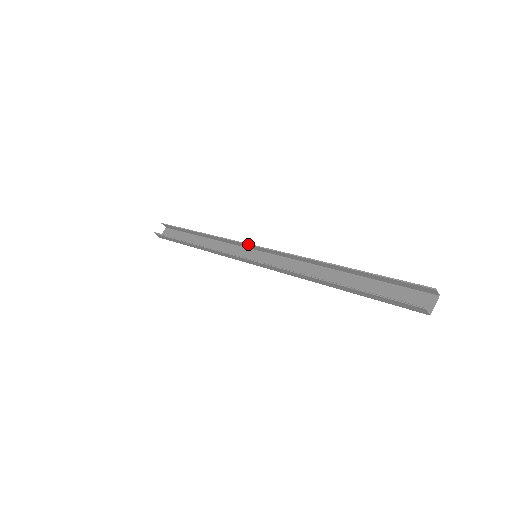
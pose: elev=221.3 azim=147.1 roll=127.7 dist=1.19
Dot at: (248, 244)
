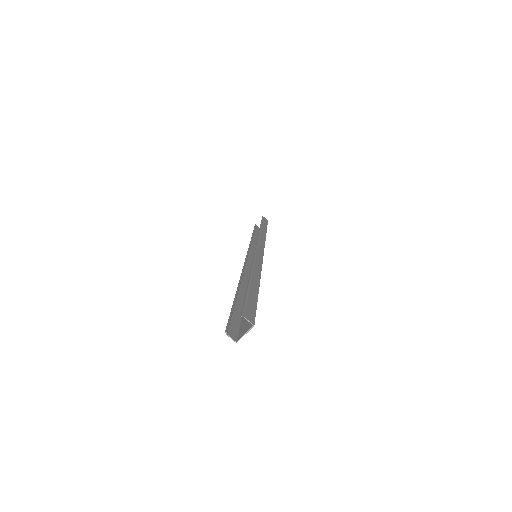
Dot at: (256, 244)
